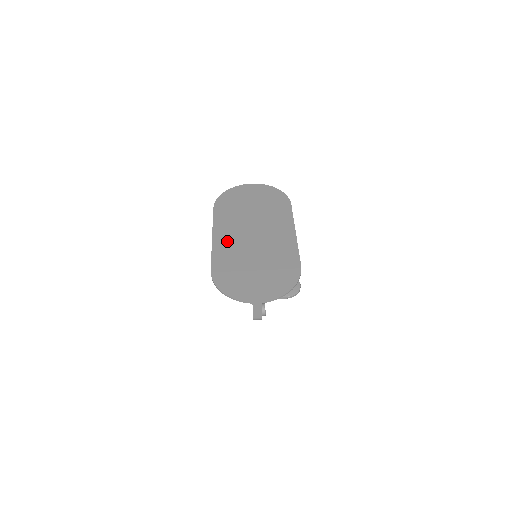
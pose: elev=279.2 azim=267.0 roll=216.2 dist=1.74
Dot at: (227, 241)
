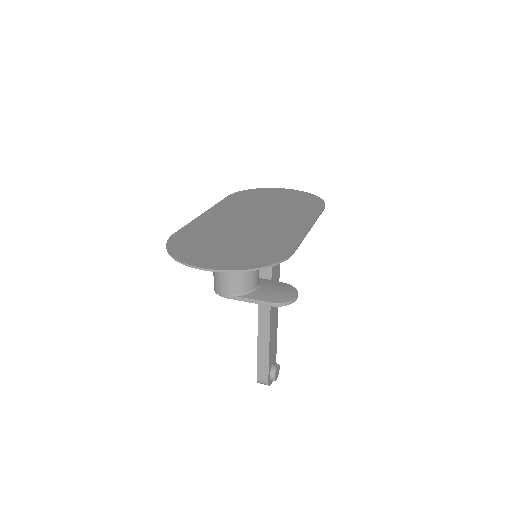
Dot at: (218, 218)
